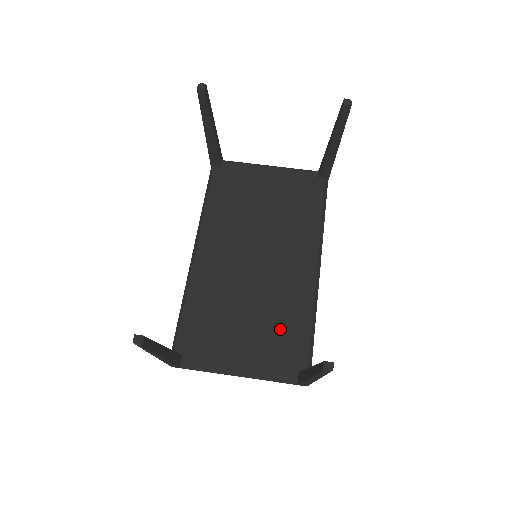
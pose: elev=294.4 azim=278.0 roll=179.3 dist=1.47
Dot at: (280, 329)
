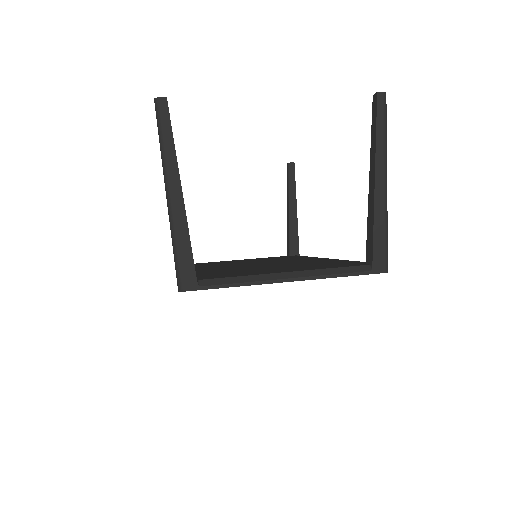
Dot at: (316, 264)
